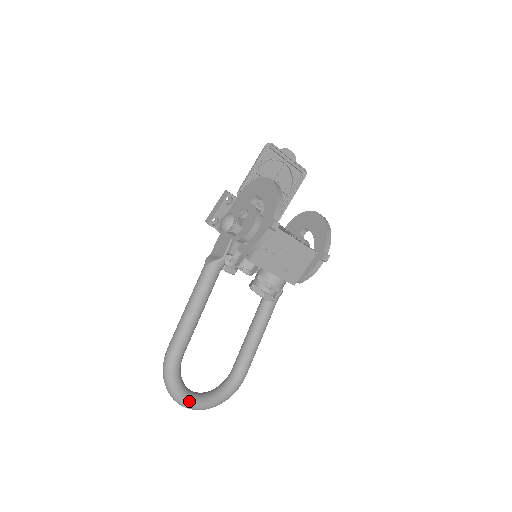
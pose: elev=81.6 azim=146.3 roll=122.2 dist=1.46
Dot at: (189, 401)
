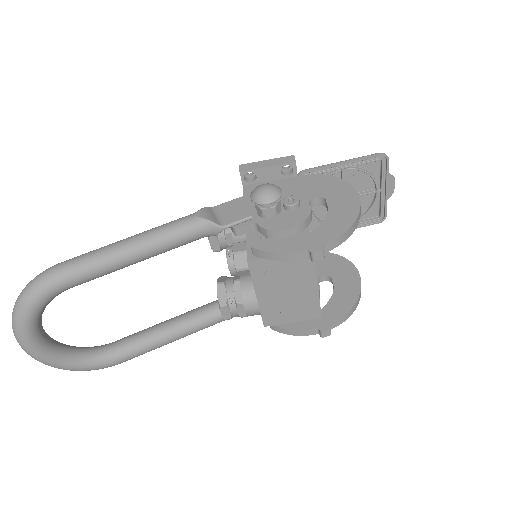
Dot at: (28, 341)
